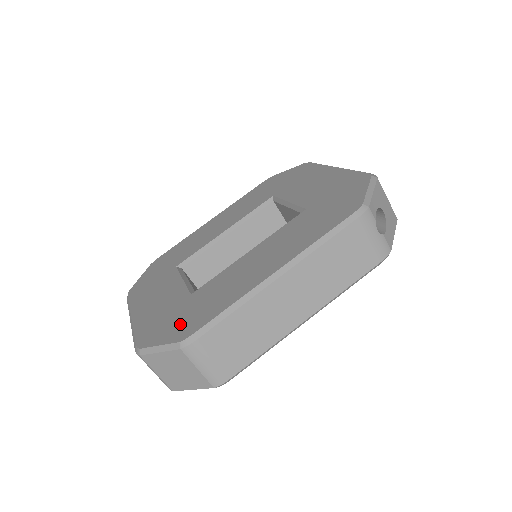
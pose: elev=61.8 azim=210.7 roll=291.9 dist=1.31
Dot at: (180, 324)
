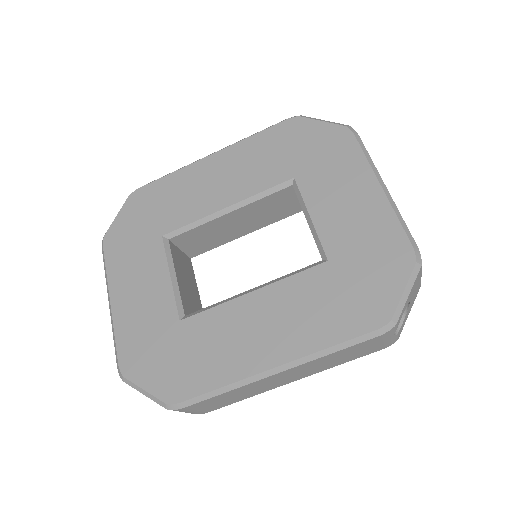
Dot at: (167, 371)
